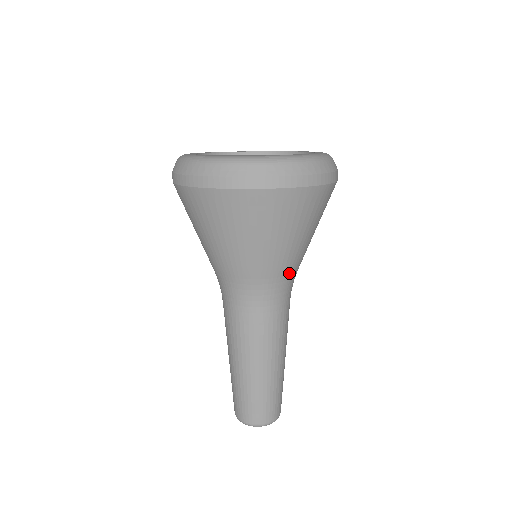
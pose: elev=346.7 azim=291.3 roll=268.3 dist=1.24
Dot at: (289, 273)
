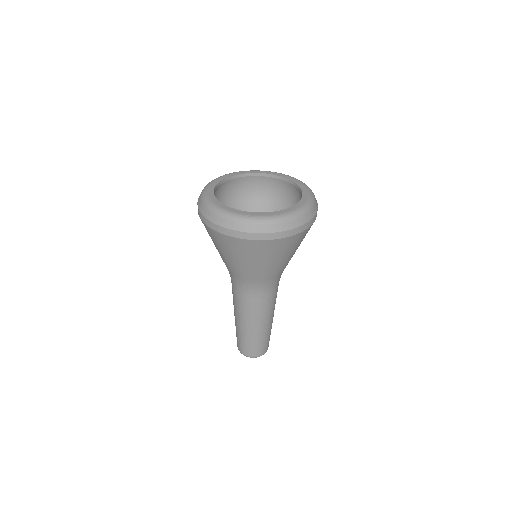
Dot at: occluded
